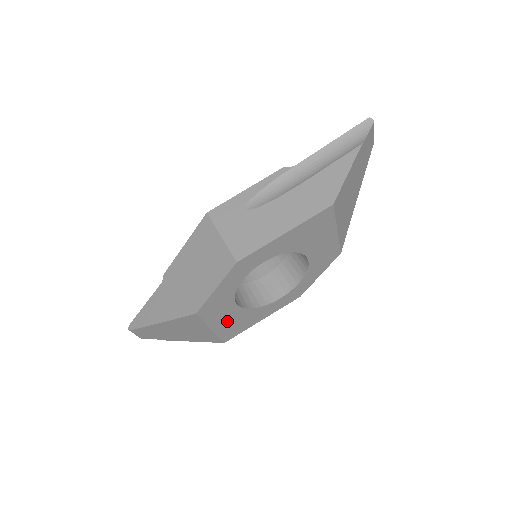
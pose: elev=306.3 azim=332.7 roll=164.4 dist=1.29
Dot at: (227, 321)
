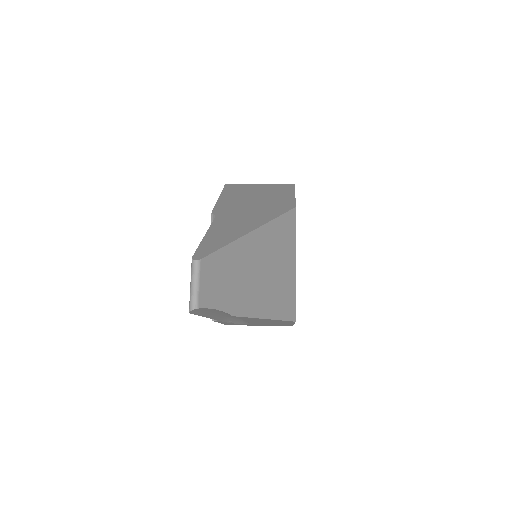
Dot at: occluded
